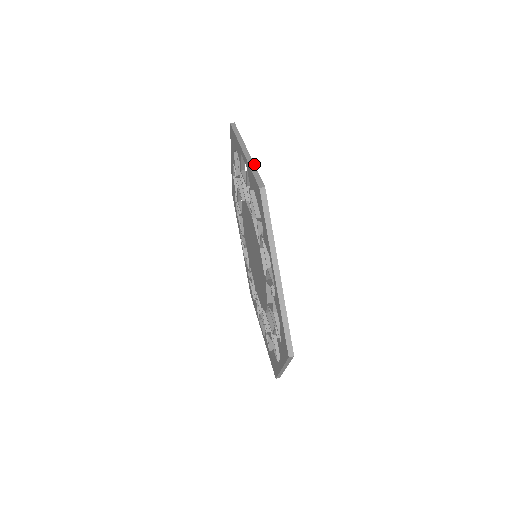
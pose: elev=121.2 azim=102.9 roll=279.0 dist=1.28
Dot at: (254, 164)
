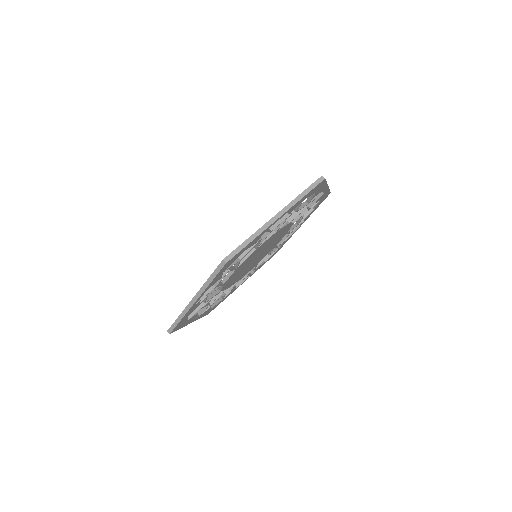
Dot at: (257, 236)
